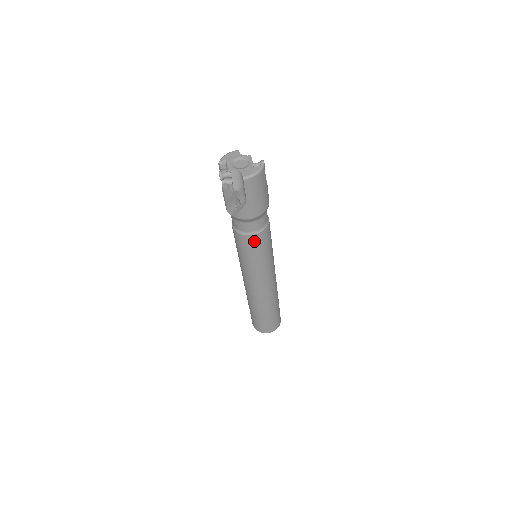
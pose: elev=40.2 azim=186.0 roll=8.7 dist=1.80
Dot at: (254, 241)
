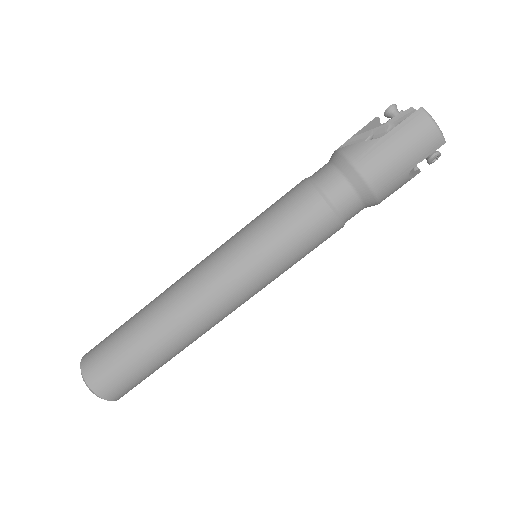
Dot at: (305, 202)
